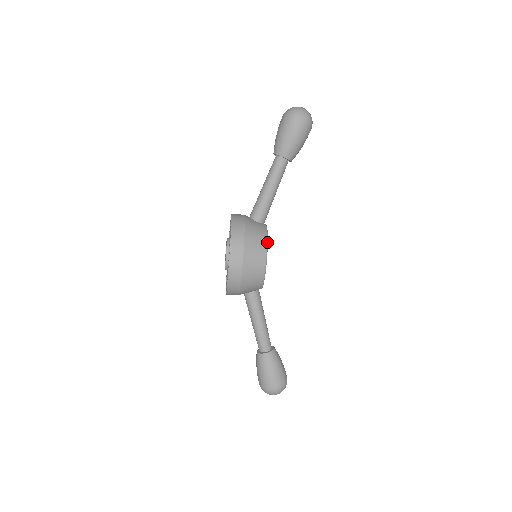
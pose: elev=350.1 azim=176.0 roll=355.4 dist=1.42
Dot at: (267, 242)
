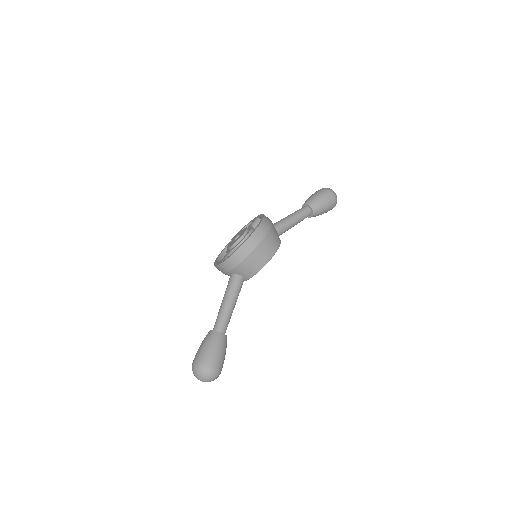
Dot at: occluded
